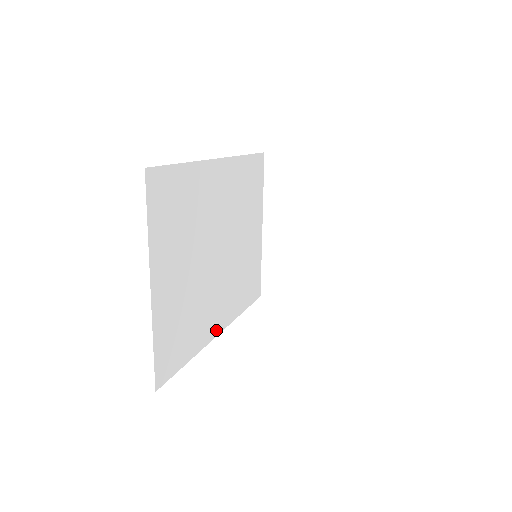
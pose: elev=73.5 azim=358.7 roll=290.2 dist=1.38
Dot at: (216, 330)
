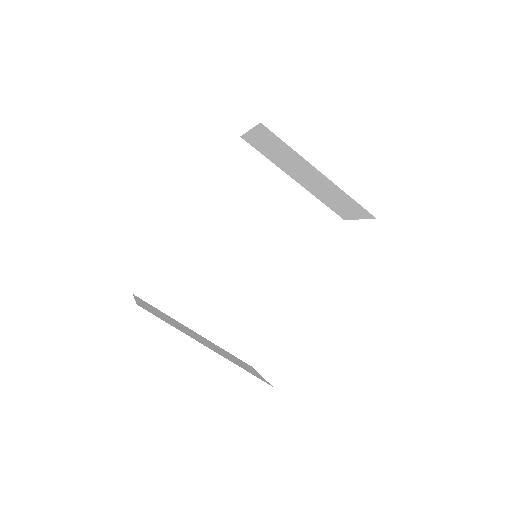
Dot at: (292, 293)
